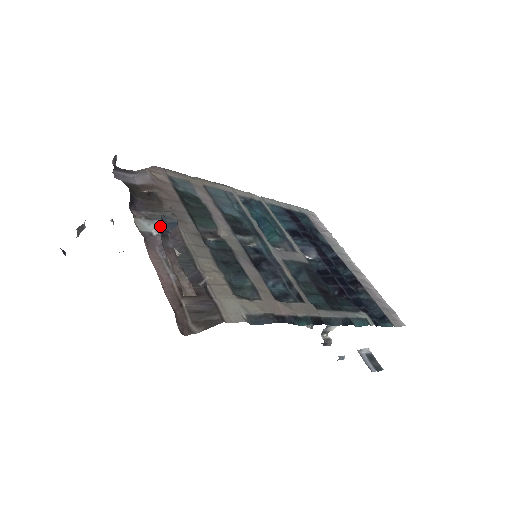
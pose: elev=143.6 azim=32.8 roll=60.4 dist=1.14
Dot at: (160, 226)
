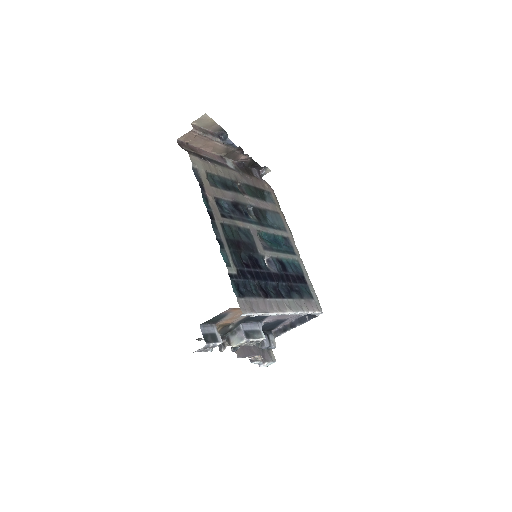
Dot at: (233, 168)
